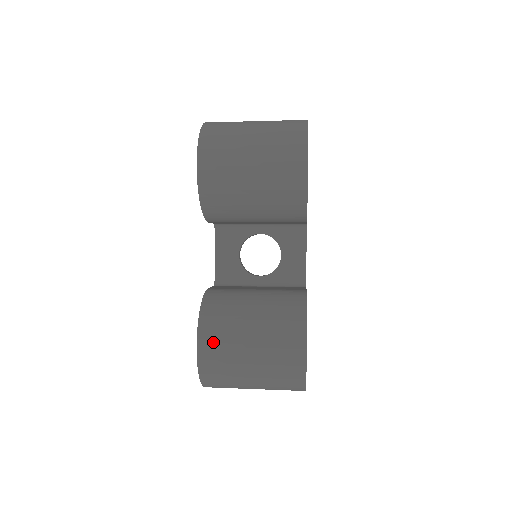
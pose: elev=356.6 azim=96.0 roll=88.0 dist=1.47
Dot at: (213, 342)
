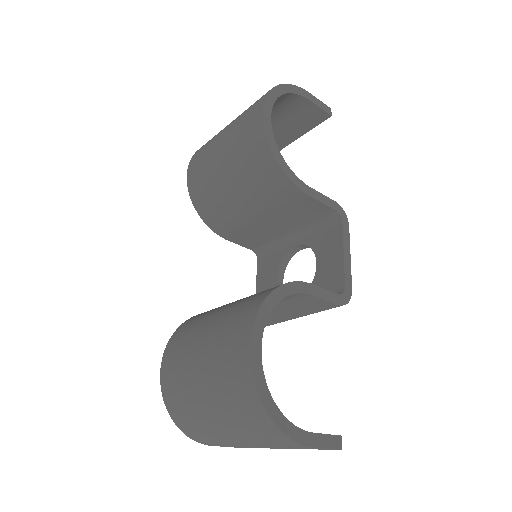
Dot at: (173, 355)
